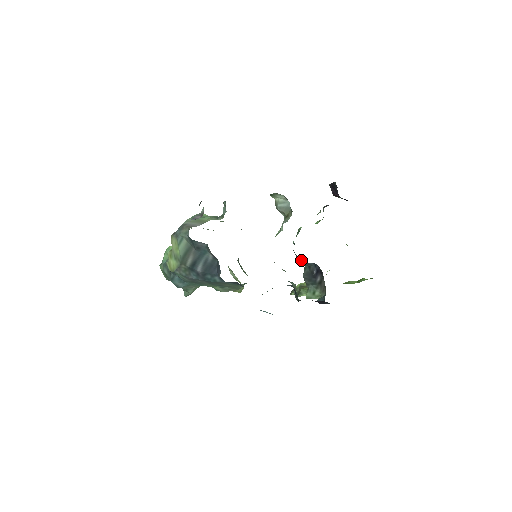
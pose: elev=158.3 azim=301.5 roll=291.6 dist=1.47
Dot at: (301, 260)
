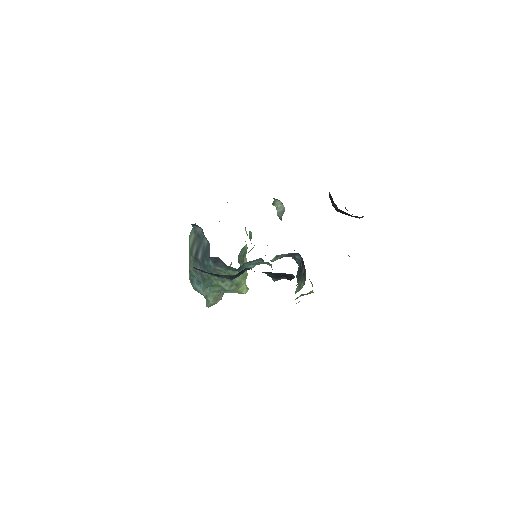
Dot at: occluded
